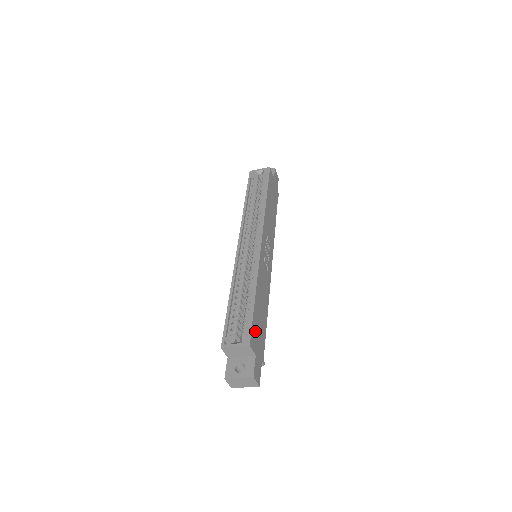
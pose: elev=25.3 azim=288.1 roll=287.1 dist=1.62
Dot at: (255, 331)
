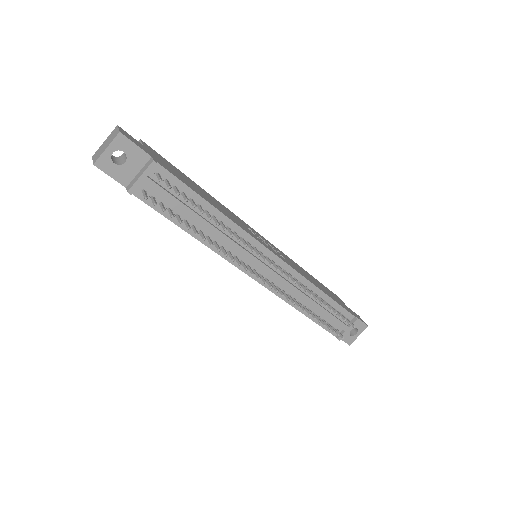
Dot at: (165, 162)
